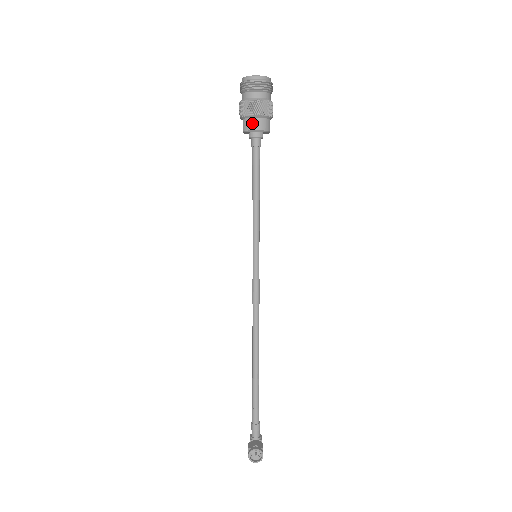
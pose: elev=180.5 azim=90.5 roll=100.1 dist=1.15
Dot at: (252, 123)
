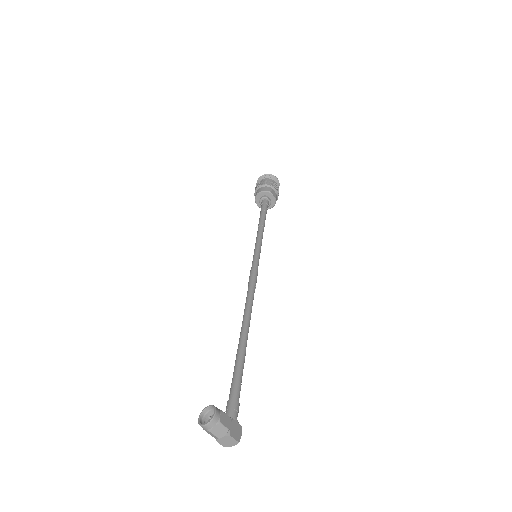
Dot at: (257, 192)
